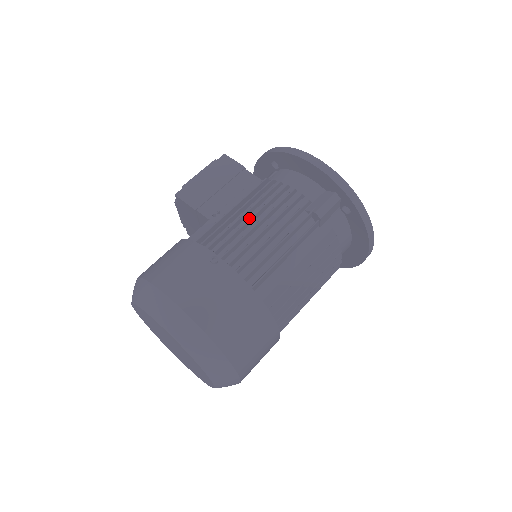
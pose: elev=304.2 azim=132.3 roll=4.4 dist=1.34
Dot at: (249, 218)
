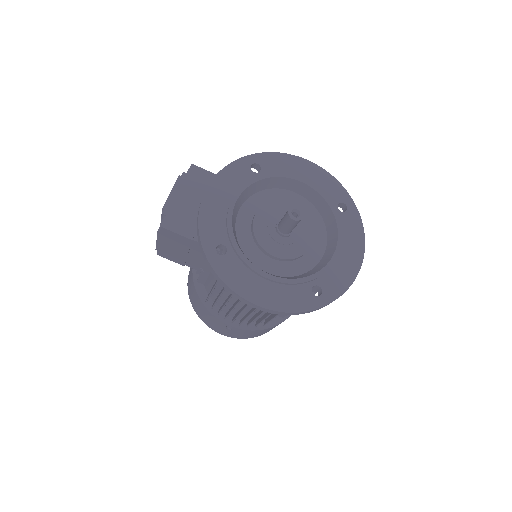
Dot at: (232, 309)
